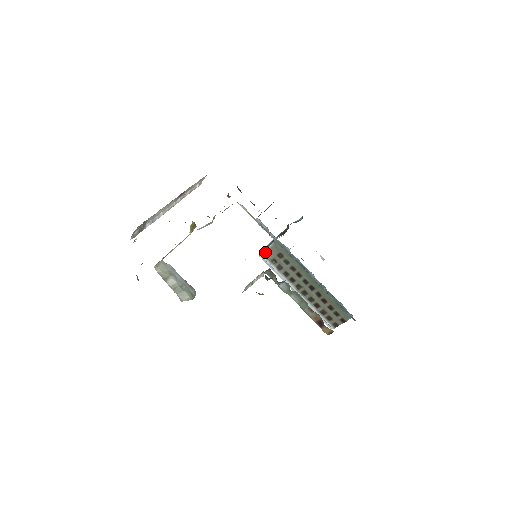
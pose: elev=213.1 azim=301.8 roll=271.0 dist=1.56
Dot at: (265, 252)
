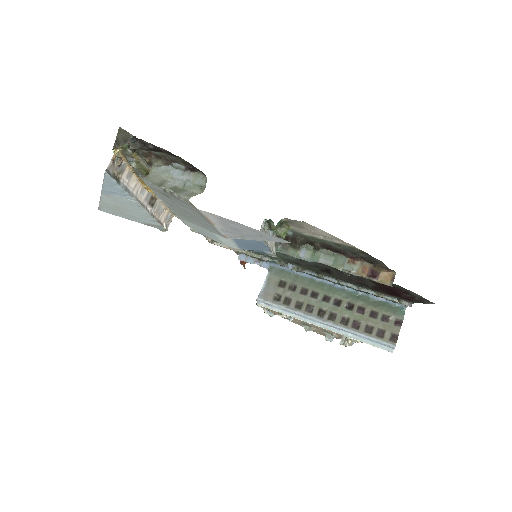
Dot at: (262, 292)
